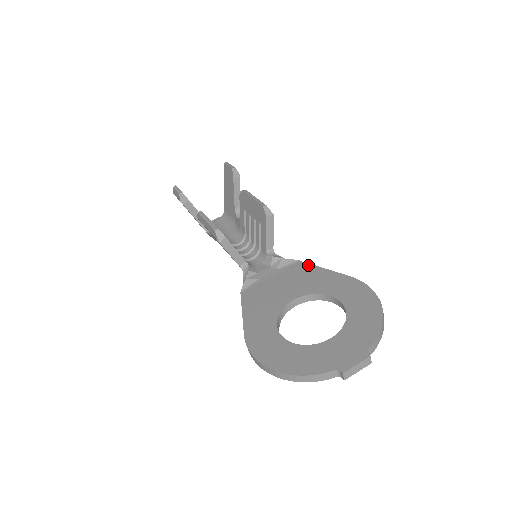
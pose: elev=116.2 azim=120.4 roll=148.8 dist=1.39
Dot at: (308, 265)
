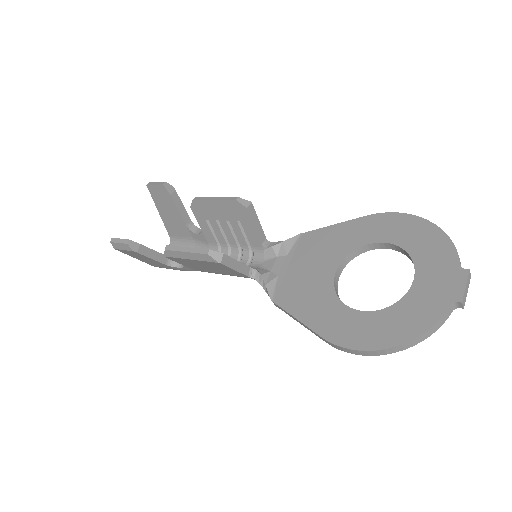
Dot at: (315, 232)
